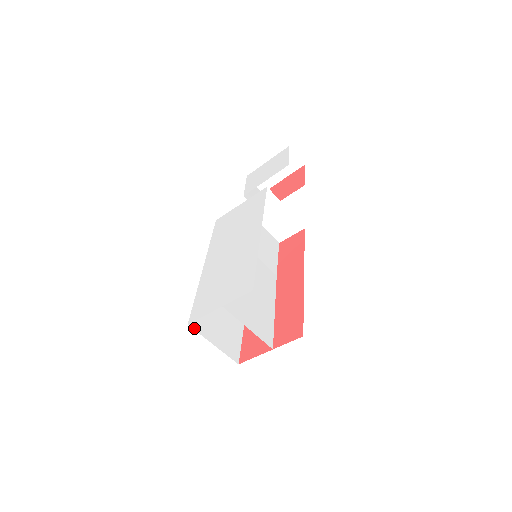
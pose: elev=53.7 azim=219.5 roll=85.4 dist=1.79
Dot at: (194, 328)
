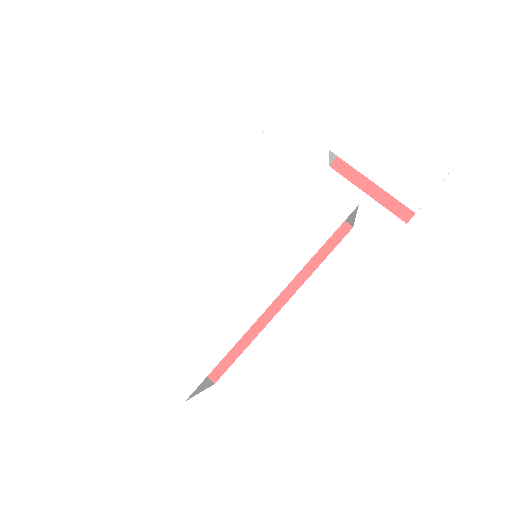
Dot at: occluded
